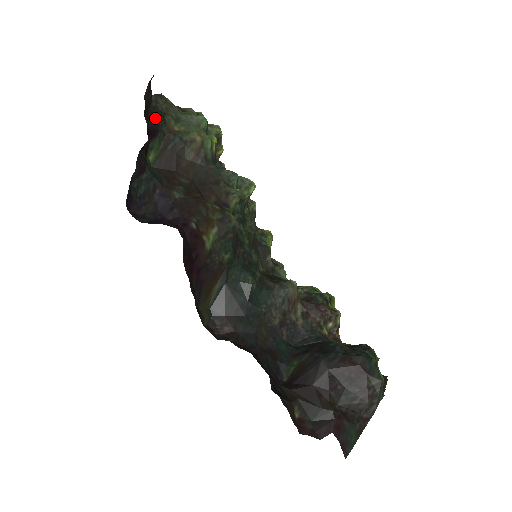
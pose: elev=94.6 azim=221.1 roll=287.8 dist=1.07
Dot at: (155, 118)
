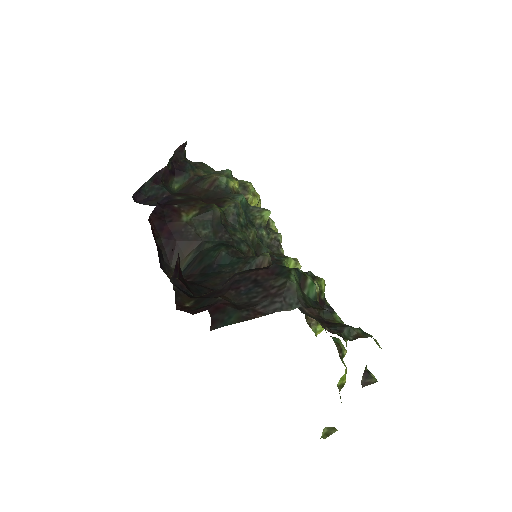
Dot at: (184, 166)
